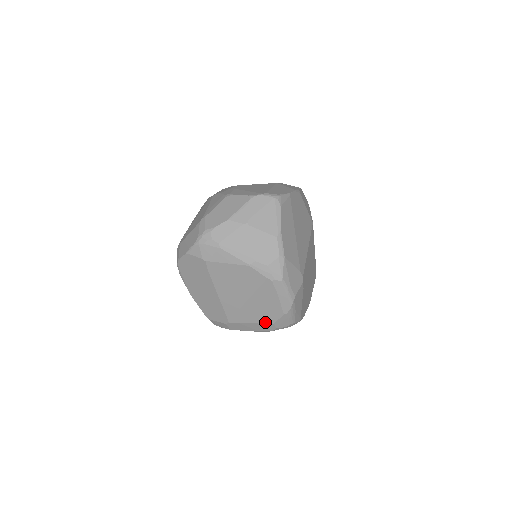
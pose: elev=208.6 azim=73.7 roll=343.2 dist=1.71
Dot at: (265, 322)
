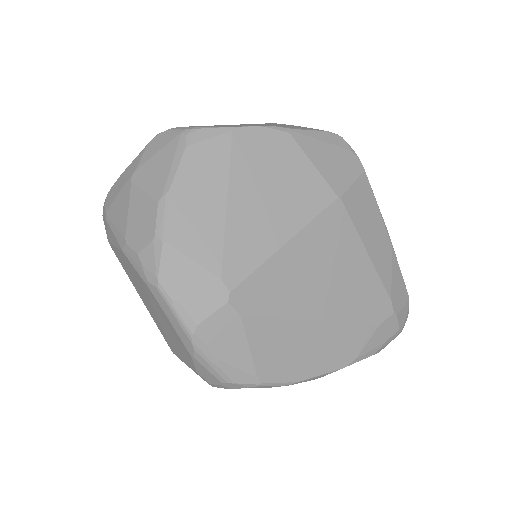
Dot at: (190, 365)
